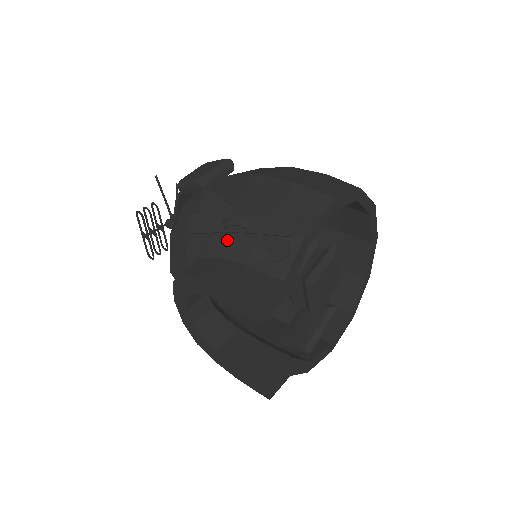
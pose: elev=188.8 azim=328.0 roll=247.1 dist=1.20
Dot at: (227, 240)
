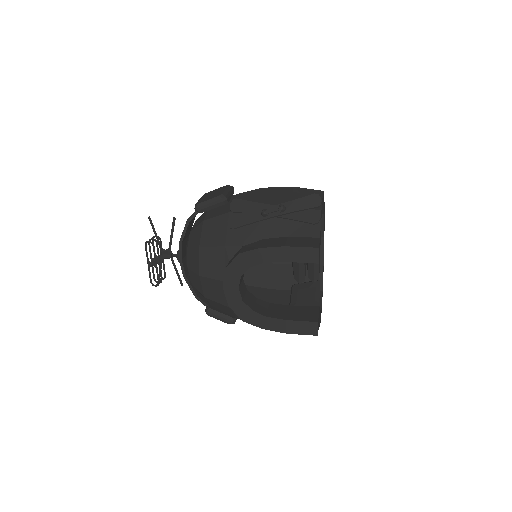
Dot at: (264, 226)
